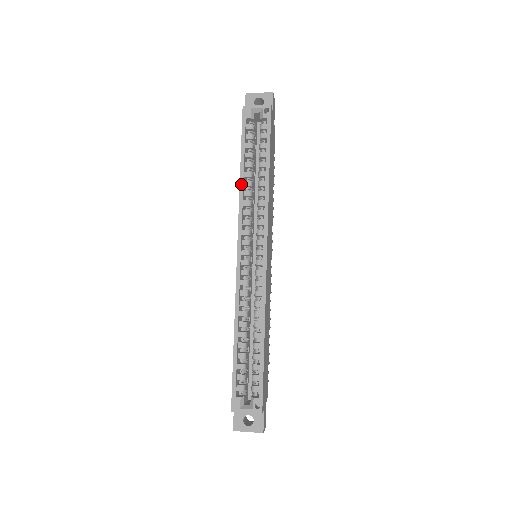
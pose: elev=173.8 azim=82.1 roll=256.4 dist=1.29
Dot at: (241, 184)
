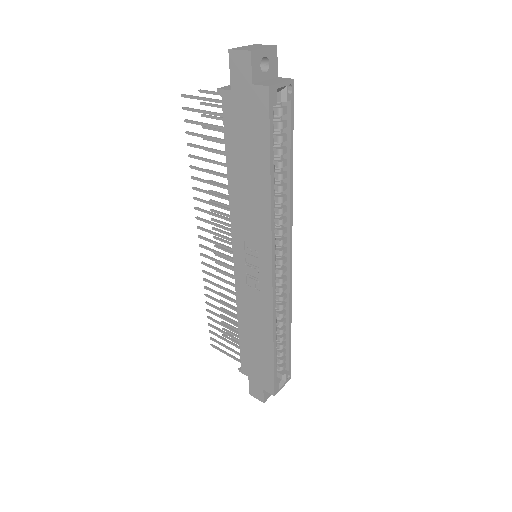
Dot at: (272, 199)
